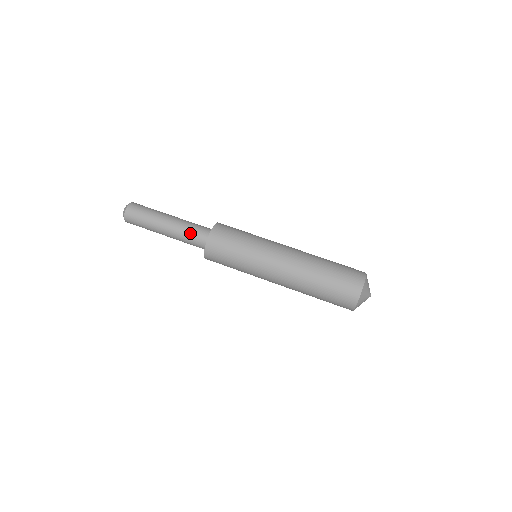
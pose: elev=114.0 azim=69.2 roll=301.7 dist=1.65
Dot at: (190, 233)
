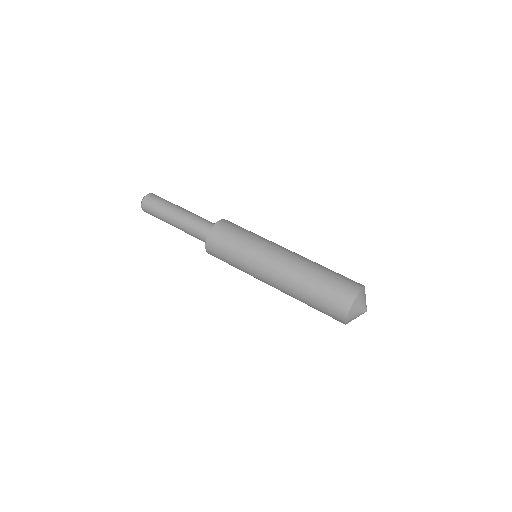
Dot at: (200, 220)
